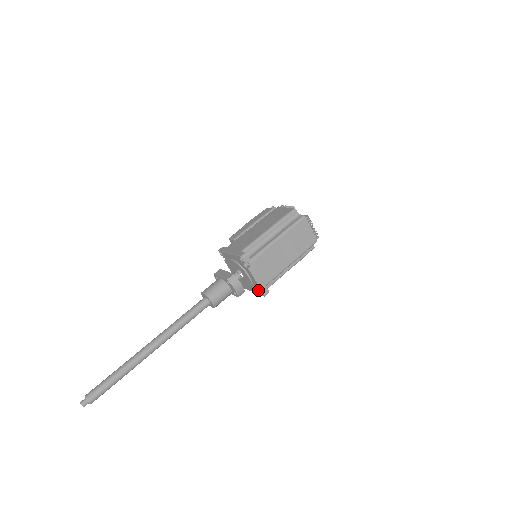
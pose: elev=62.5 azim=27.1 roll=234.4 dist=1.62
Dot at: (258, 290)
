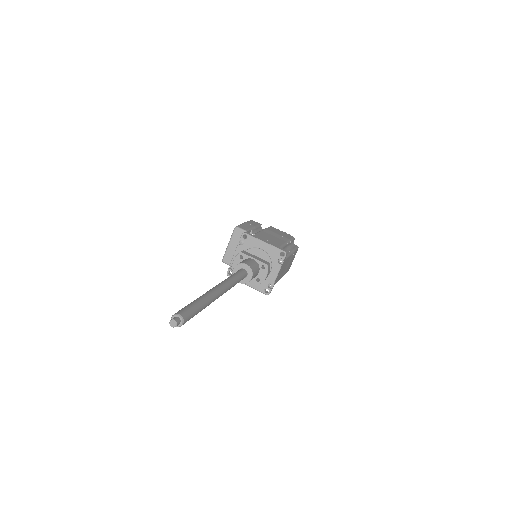
Dot at: (265, 287)
